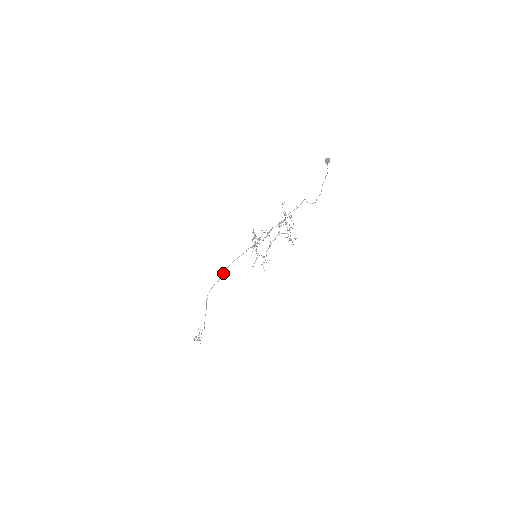
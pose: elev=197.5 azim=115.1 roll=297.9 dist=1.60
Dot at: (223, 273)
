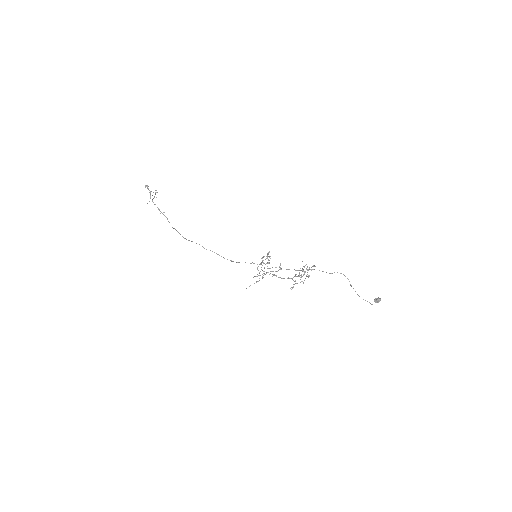
Dot at: (216, 253)
